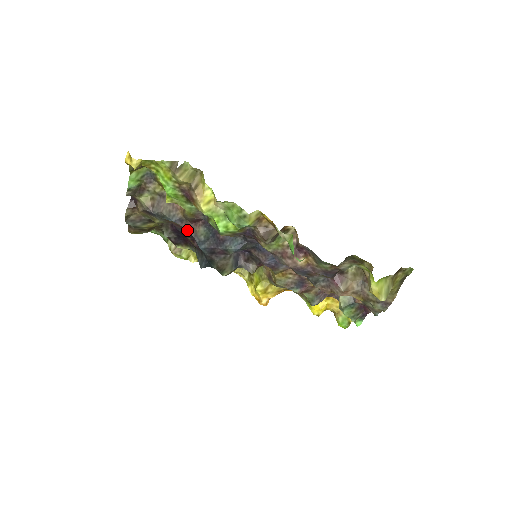
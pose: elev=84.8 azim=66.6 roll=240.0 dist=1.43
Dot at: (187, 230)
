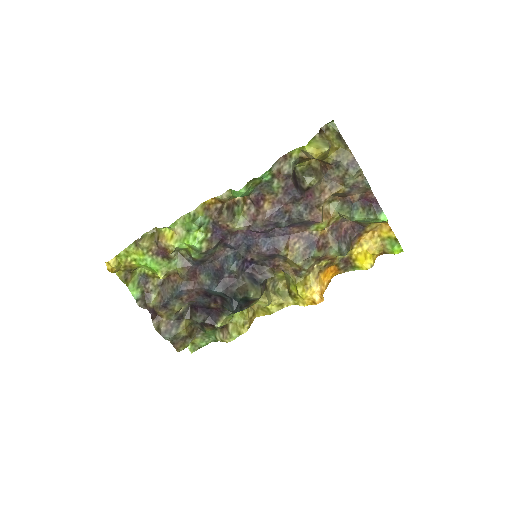
Dot at: (195, 289)
